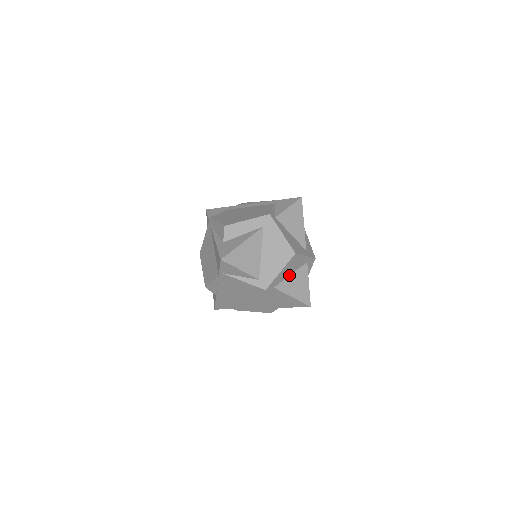
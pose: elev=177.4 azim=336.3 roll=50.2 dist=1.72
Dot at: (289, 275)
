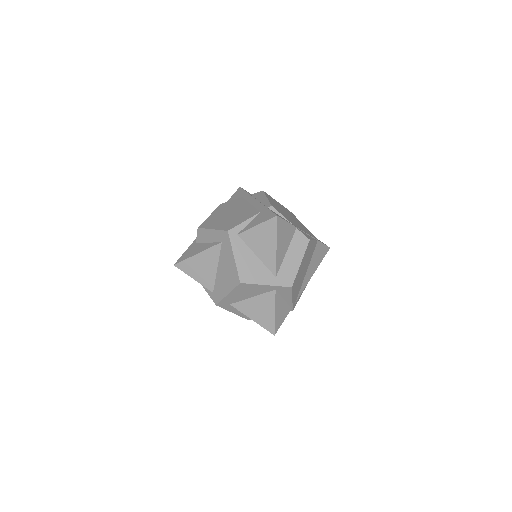
Dot at: (250, 297)
